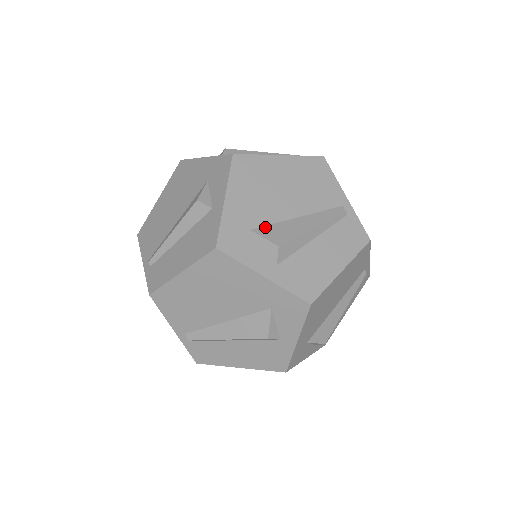
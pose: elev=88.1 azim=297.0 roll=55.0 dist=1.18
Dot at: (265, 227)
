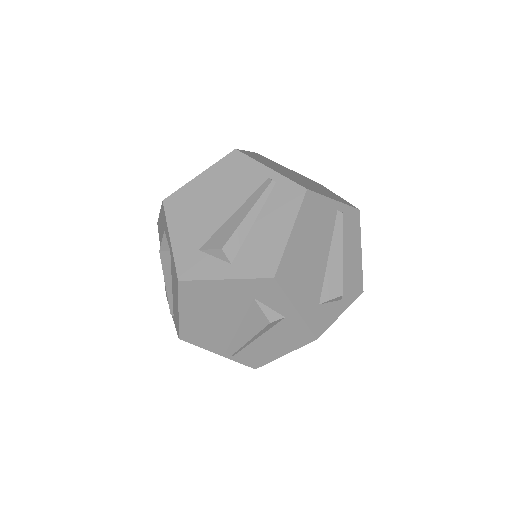
Dot at: (209, 240)
